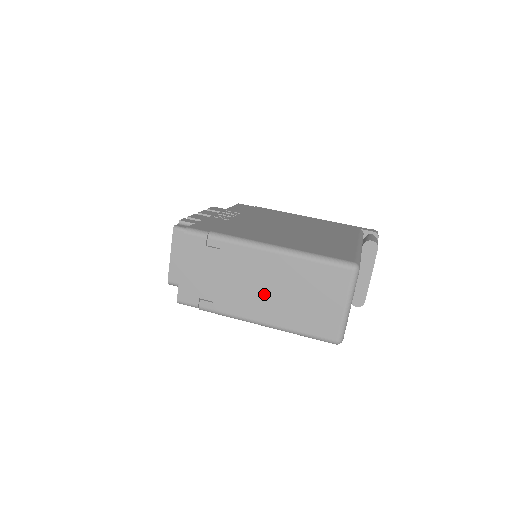
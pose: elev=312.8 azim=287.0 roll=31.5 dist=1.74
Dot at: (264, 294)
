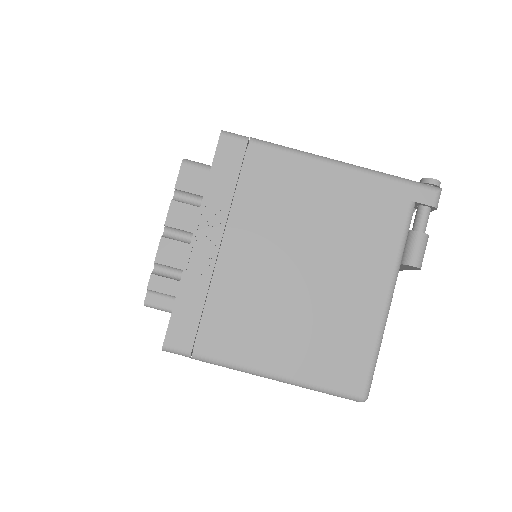
Dot at: occluded
